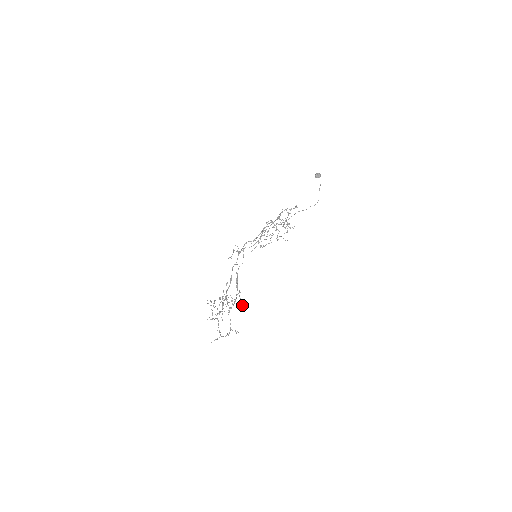
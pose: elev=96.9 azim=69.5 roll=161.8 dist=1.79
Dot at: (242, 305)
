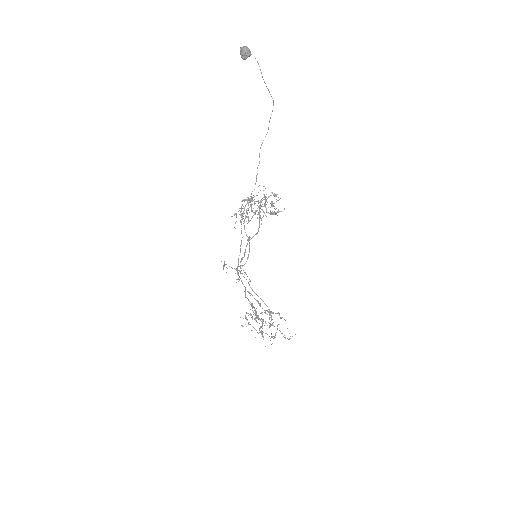
Dot at: (282, 317)
